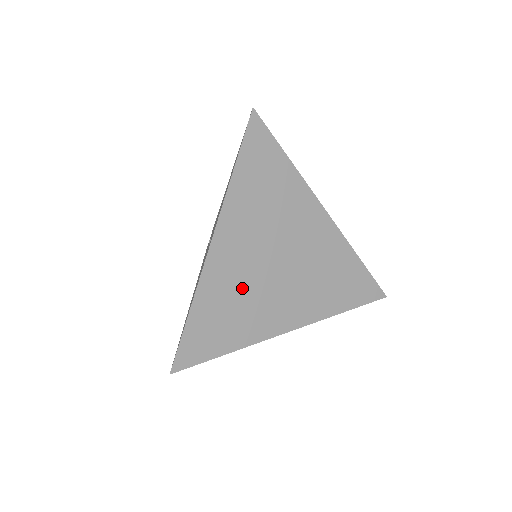
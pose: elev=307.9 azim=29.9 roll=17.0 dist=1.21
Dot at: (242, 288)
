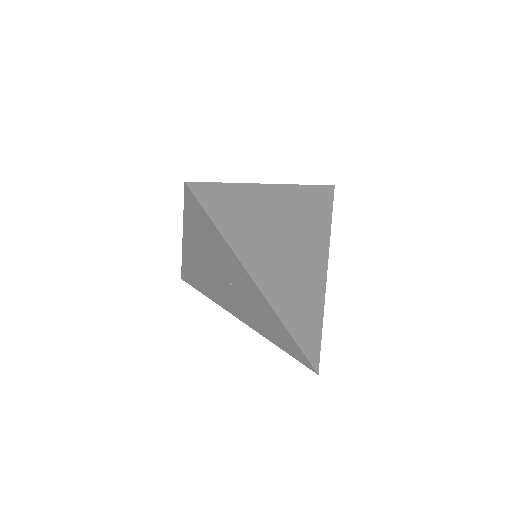
Dot at: (292, 286)
